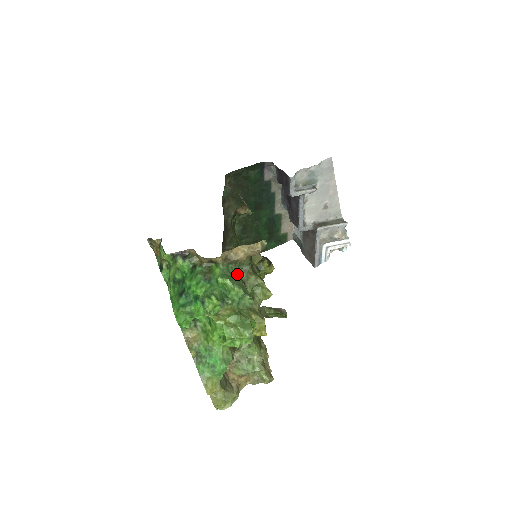
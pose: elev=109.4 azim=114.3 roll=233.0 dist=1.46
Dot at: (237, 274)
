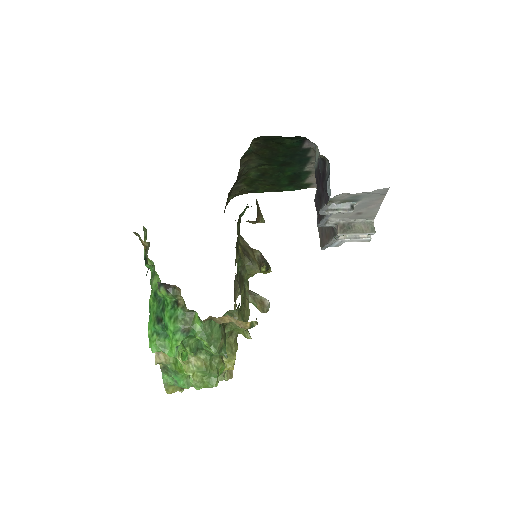
Dot at: (219, 327)
